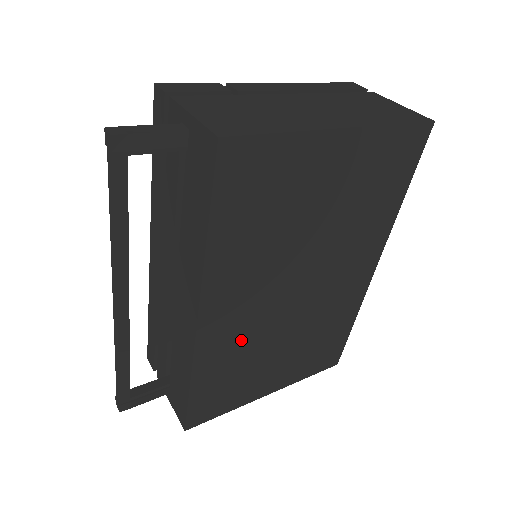
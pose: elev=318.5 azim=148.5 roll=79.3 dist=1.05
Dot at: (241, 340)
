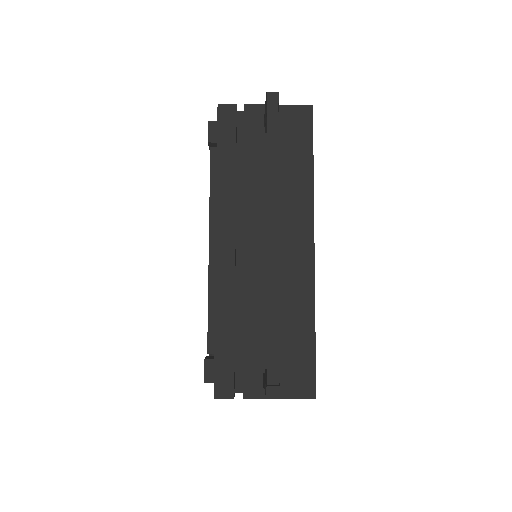
Dot at: occluded
